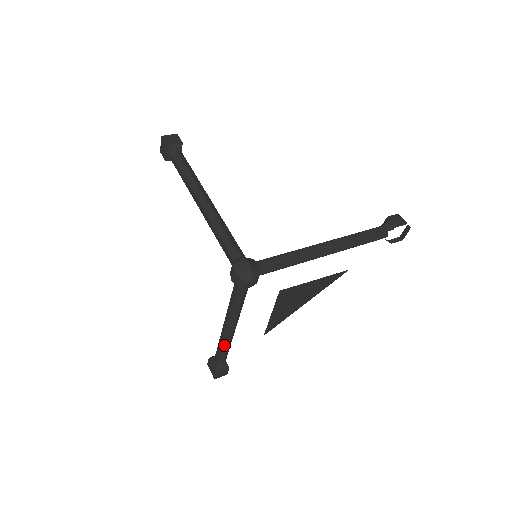
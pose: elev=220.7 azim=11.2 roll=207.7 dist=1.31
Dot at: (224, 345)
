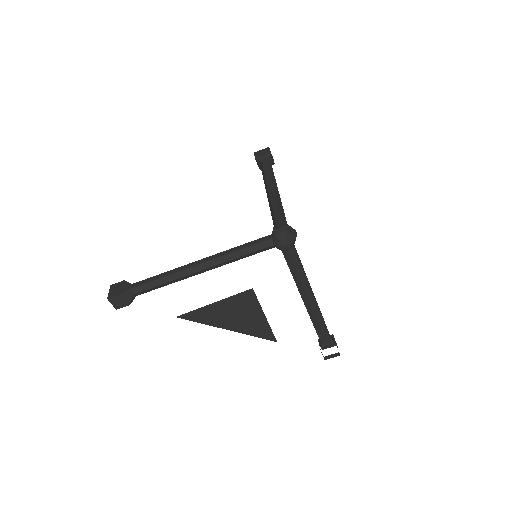
Dot at: (171, 276)
